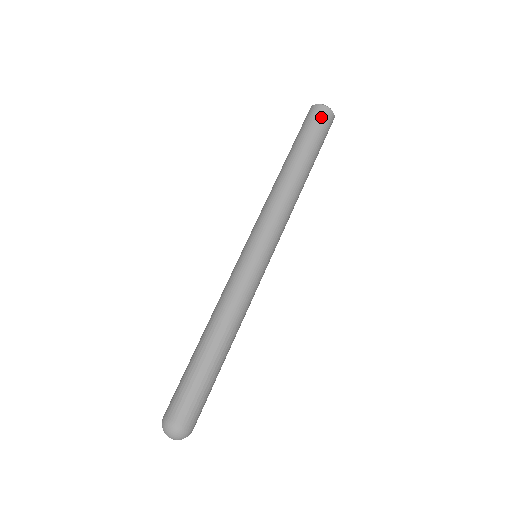
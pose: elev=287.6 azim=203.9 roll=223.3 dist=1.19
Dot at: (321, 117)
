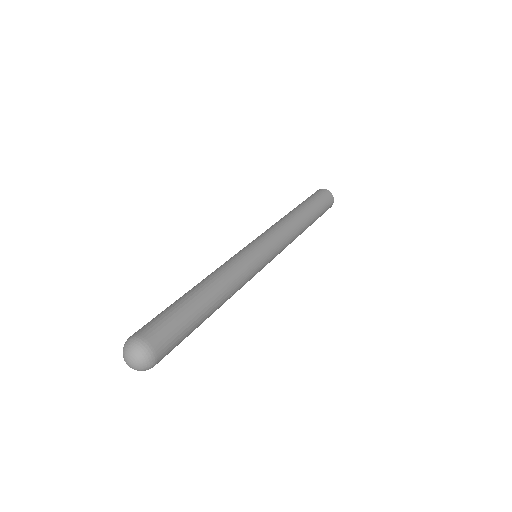
Dot at: (318, 192)
